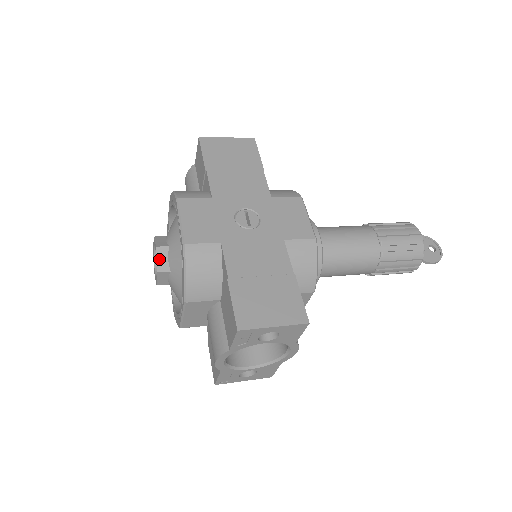
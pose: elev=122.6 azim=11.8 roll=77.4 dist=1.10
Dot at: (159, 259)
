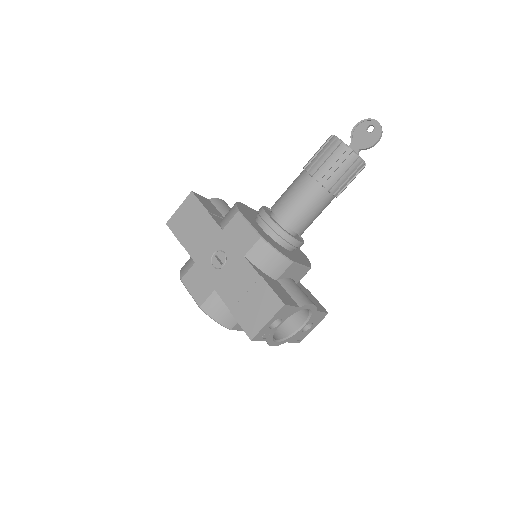
Dot at: occluded
